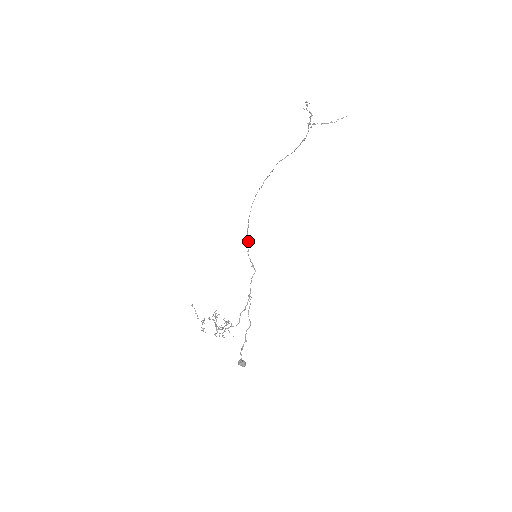
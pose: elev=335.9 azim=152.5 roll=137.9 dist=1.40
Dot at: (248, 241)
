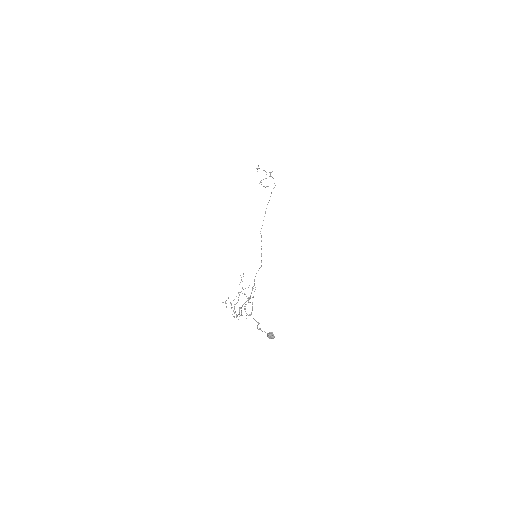
Dot at: occluded
